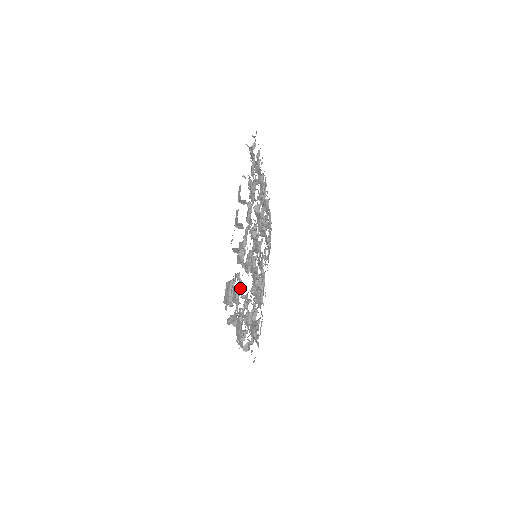
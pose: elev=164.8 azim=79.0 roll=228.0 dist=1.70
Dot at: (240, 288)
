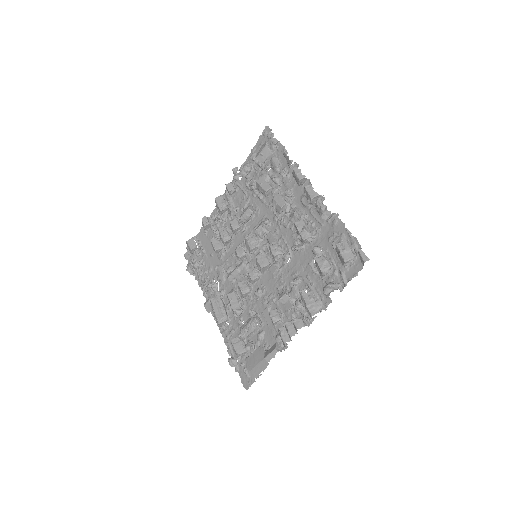
Dot at: (328, 257)
